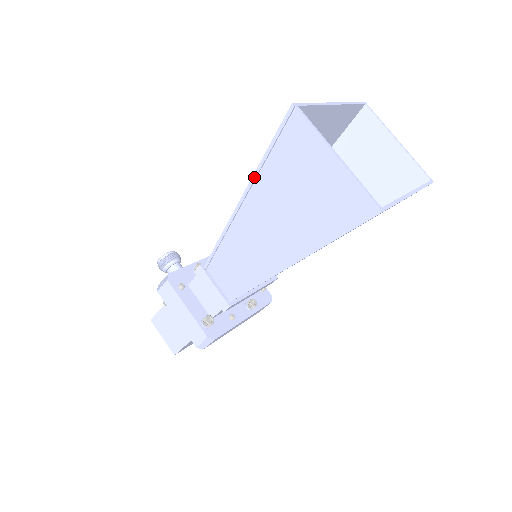
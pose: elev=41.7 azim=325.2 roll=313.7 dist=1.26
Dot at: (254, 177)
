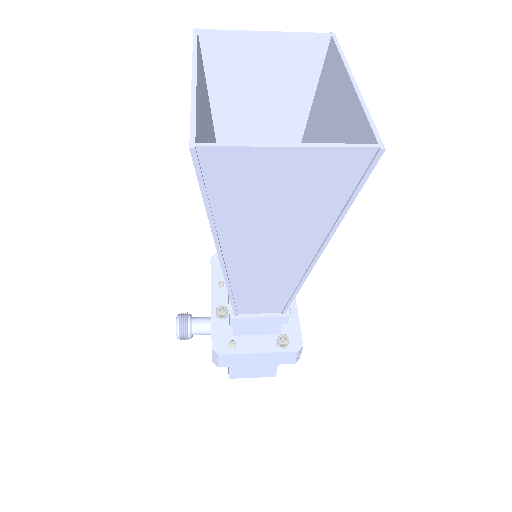
Dot at: (214, 231)
